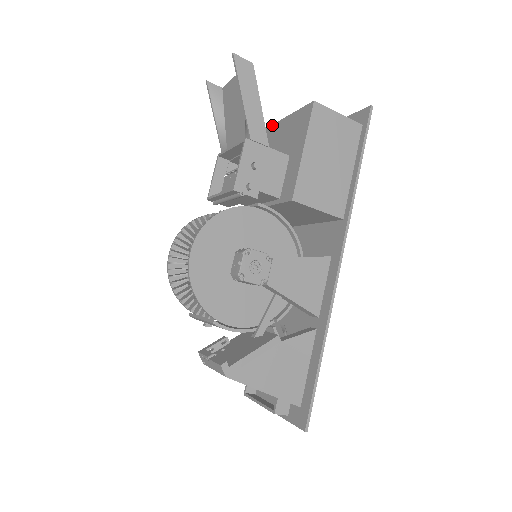
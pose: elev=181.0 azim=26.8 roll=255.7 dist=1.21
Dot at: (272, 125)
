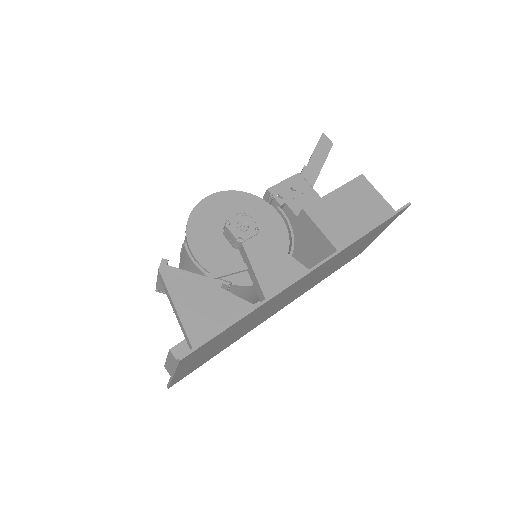
Dot at: occluded
